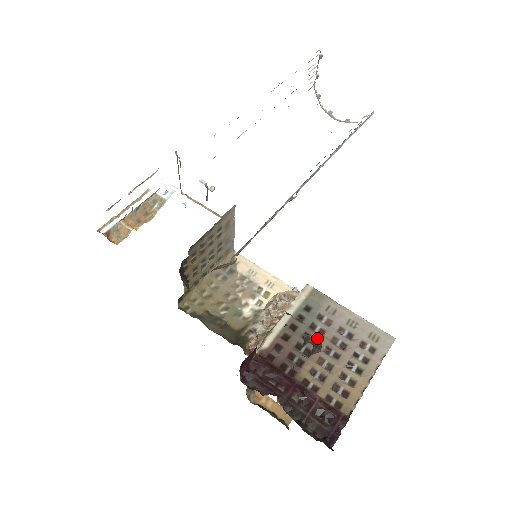
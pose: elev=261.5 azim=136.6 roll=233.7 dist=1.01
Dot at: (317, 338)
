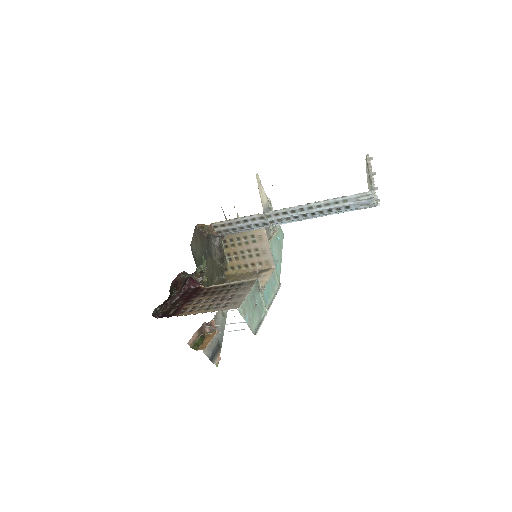
Dot at: (203, 275)
